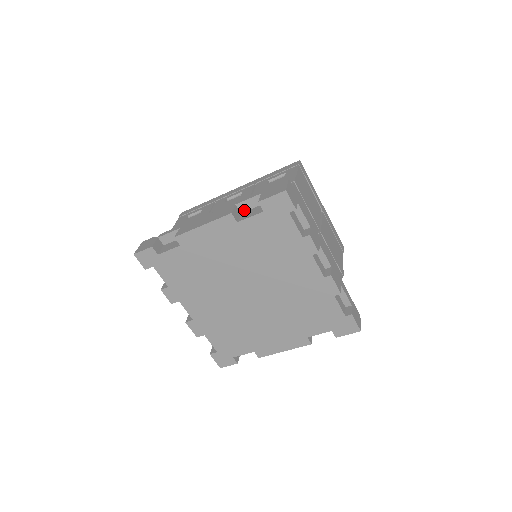
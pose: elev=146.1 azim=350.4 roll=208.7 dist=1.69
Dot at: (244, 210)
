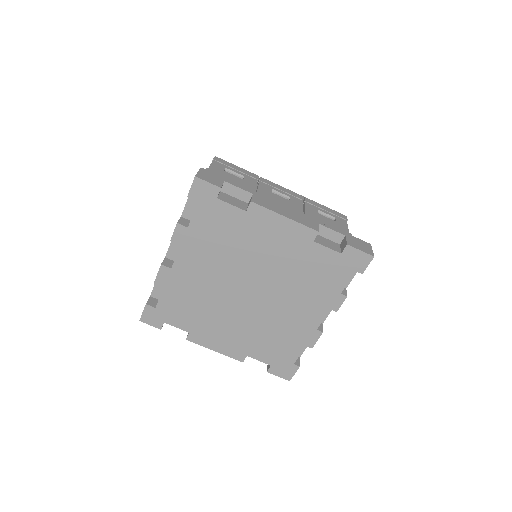
Dot at: (319, 233)
